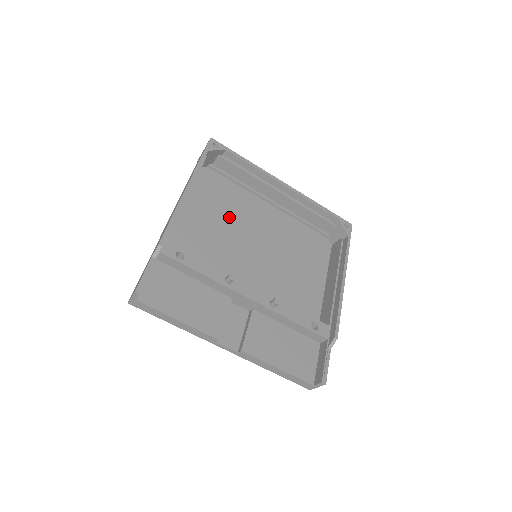
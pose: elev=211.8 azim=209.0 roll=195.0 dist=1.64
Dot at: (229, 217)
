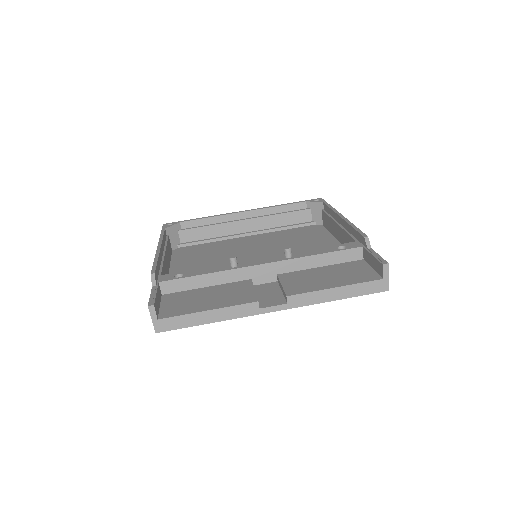
Dot at: (216, 256)
